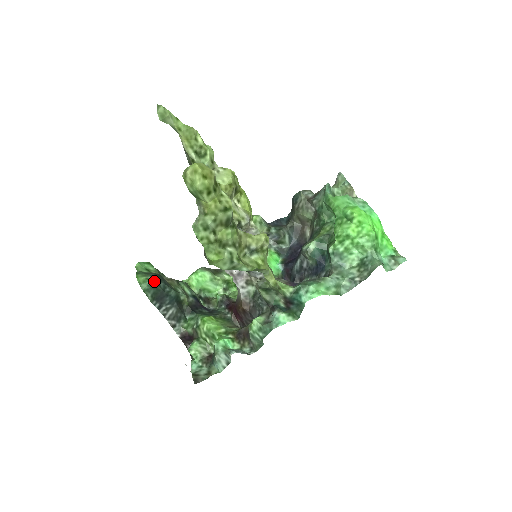
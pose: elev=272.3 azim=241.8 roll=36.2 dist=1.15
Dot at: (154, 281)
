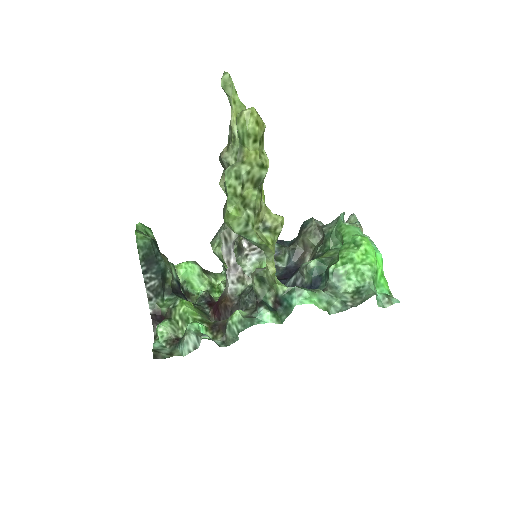
Dot at: (151, 242)
